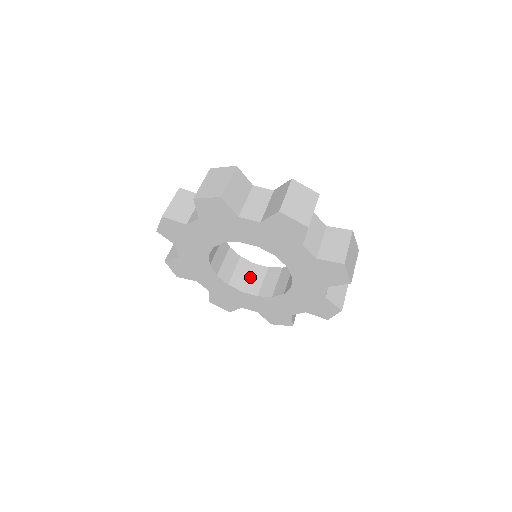
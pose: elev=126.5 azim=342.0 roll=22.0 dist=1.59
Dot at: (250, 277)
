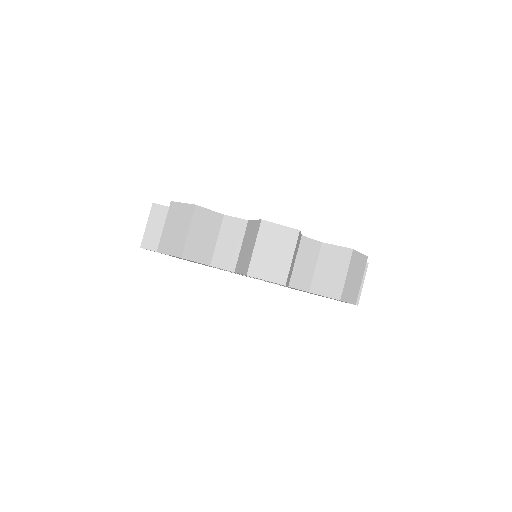
Dot at: occluded
